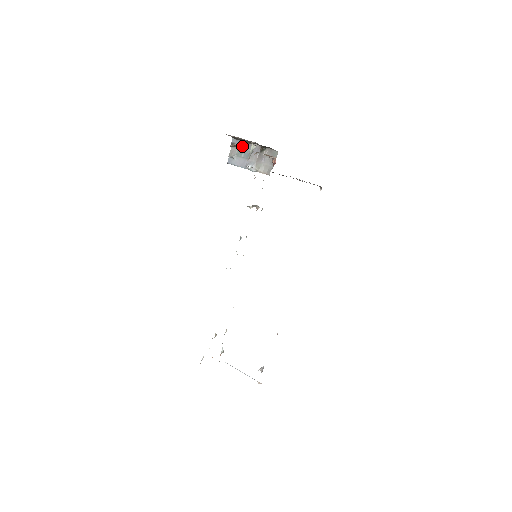
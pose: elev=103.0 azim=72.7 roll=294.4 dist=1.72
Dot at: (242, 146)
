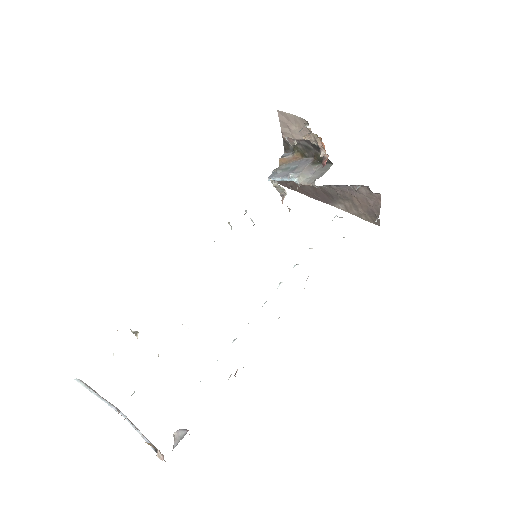
Dot at: (292, 162)
